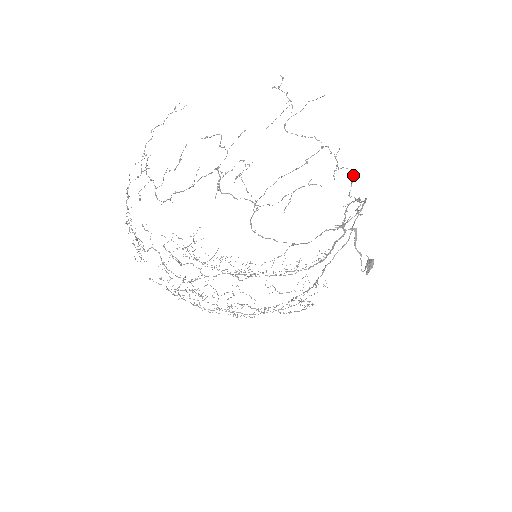
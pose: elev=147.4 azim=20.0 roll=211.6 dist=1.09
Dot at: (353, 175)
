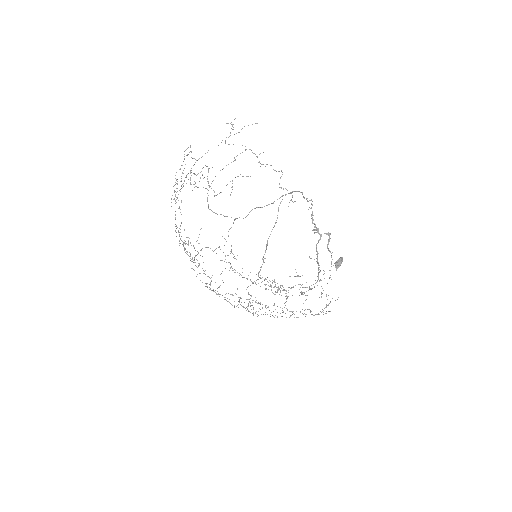
Dot at: occluded
